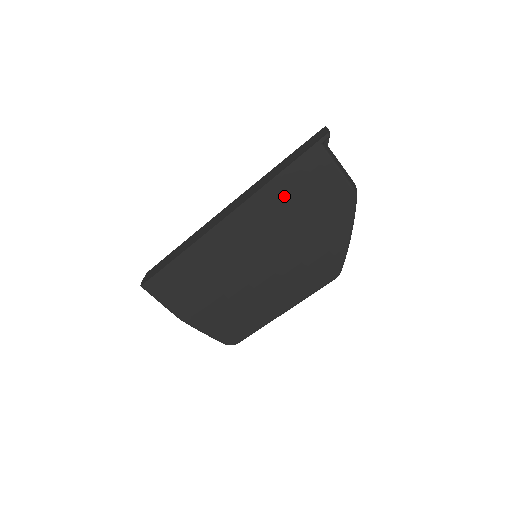
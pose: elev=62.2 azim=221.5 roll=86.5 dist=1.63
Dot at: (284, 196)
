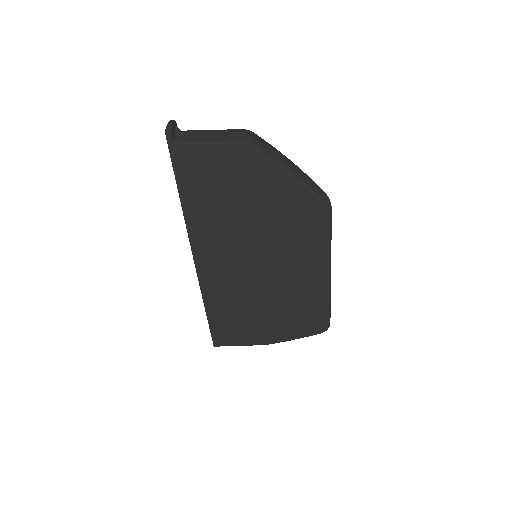
Dot at: (204, 205)
